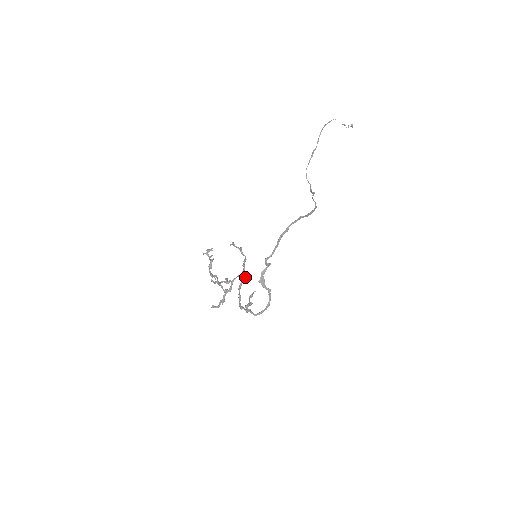
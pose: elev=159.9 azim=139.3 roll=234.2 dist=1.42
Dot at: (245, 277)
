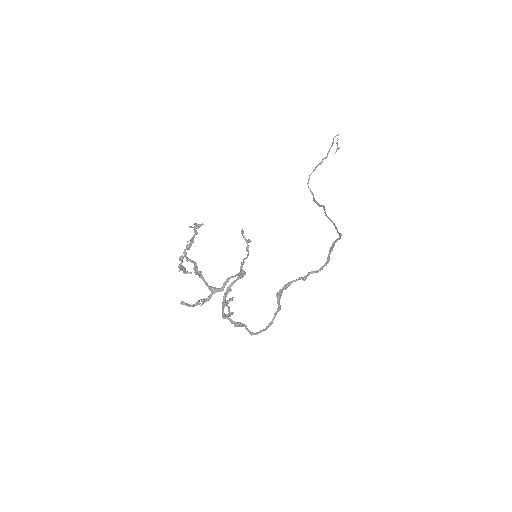
Dot at: (239, 278)
